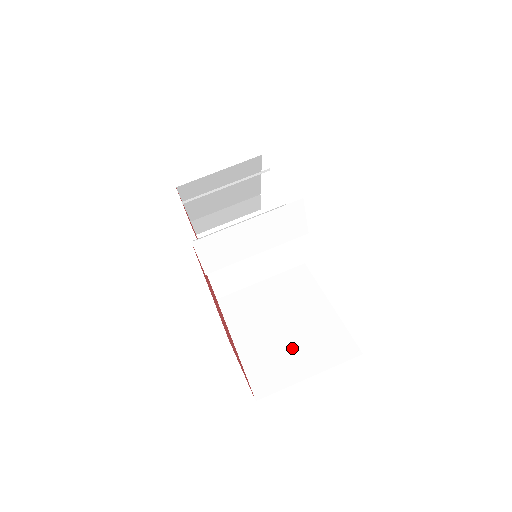
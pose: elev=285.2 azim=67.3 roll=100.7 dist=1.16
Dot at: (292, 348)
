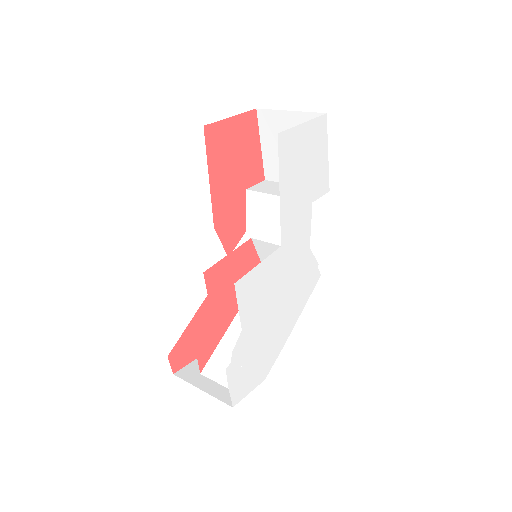
Dot at: occluded
